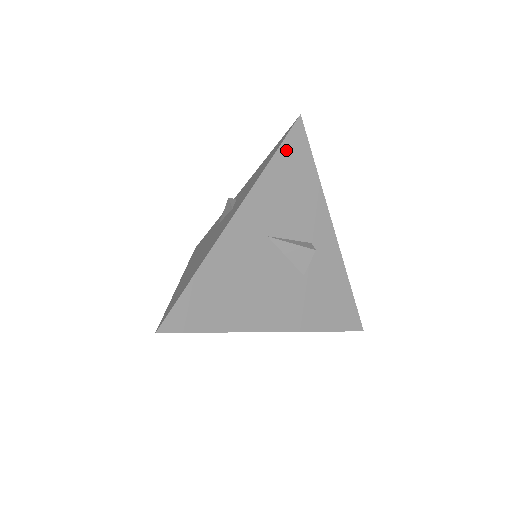
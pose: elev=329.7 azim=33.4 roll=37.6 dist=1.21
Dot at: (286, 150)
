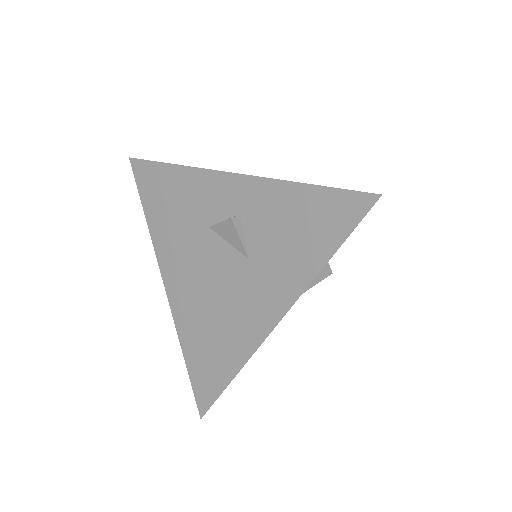
Dot at: occluded
